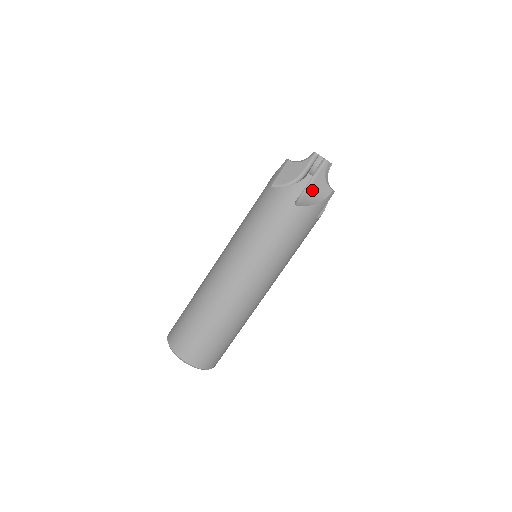
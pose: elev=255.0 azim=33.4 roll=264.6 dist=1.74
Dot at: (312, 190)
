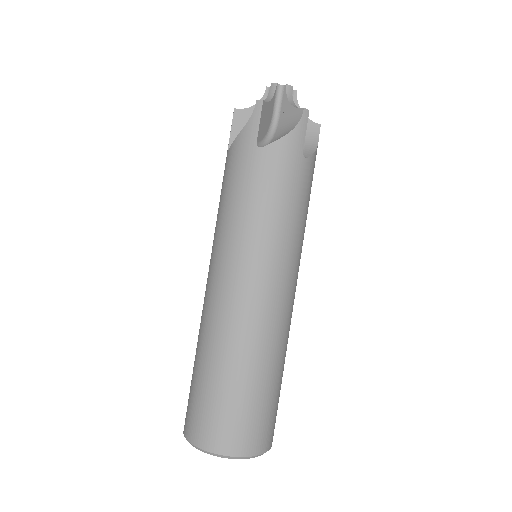
Dot at: (281, 127)
